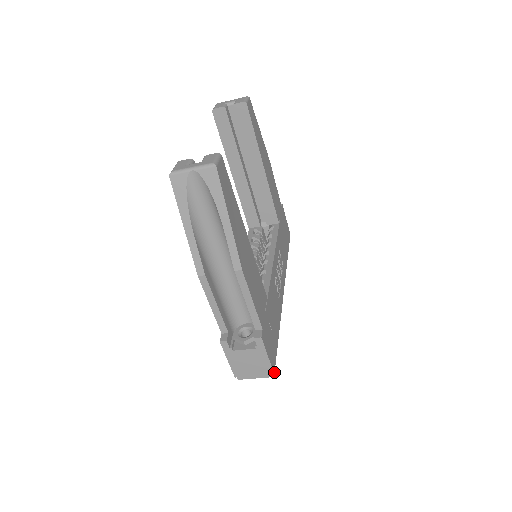
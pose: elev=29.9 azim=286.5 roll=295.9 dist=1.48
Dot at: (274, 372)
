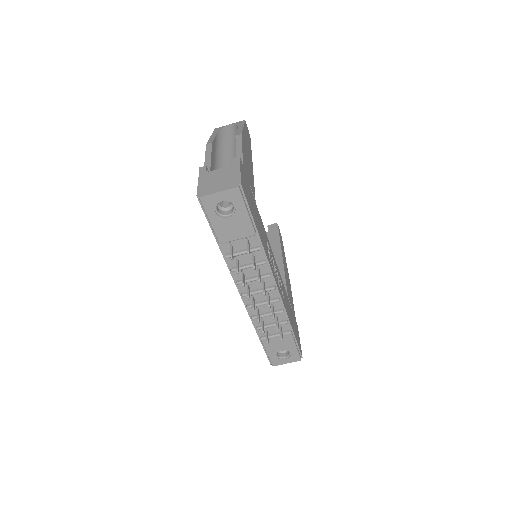
Dot at: (241, 186)
